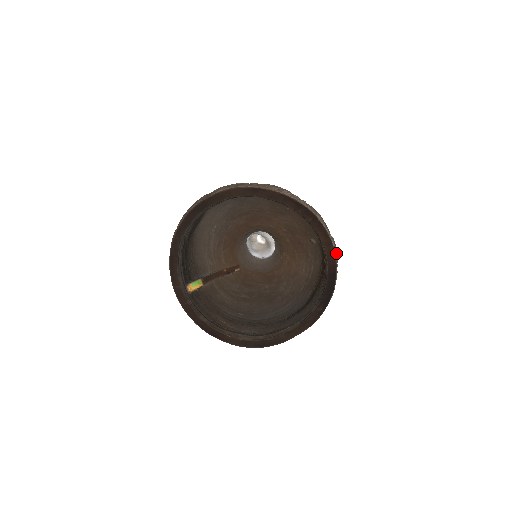
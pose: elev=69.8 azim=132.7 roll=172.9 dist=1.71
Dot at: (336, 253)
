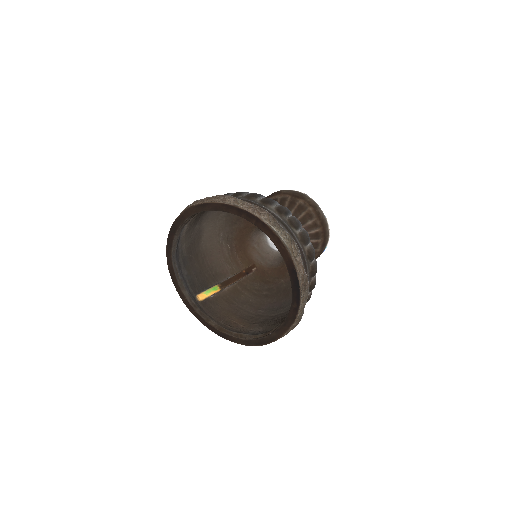
Dot at: (292, 248)
